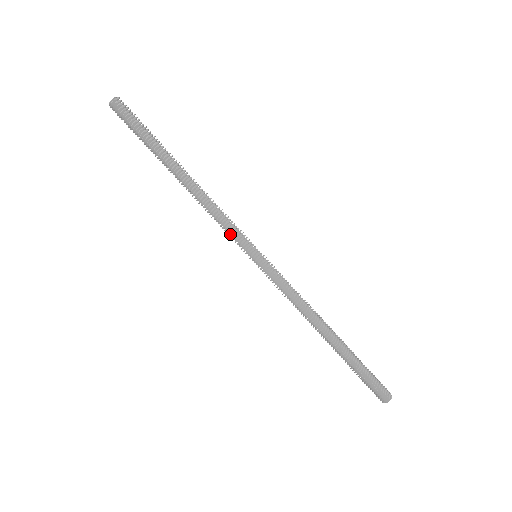
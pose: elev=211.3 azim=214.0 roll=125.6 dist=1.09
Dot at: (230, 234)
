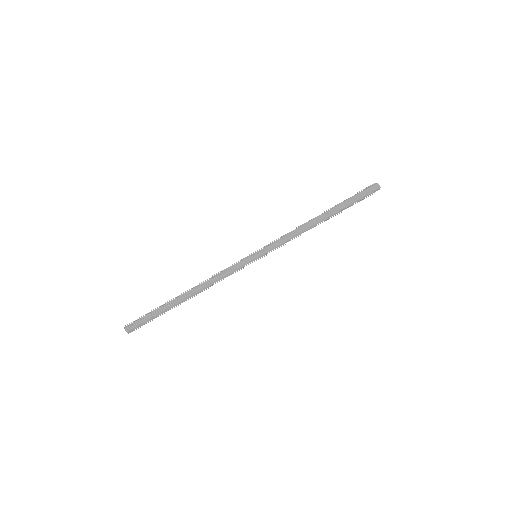
Dot at: (236, 270)
